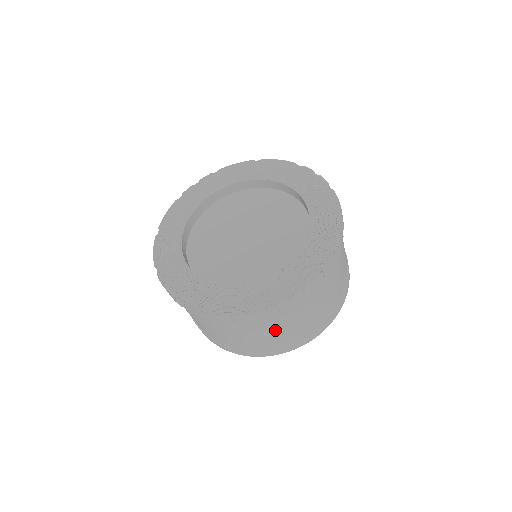
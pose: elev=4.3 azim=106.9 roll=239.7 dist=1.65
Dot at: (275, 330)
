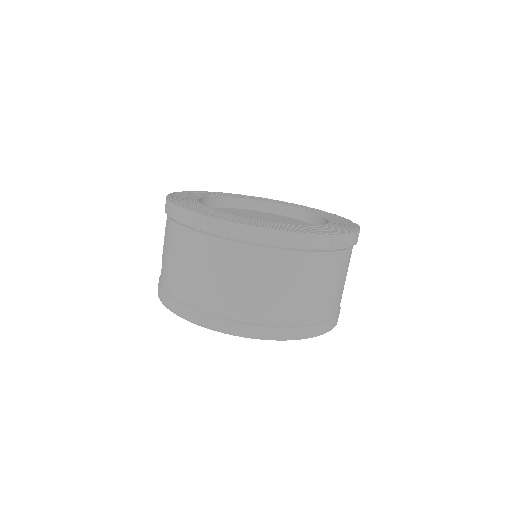
Dot at: (310, 286)
